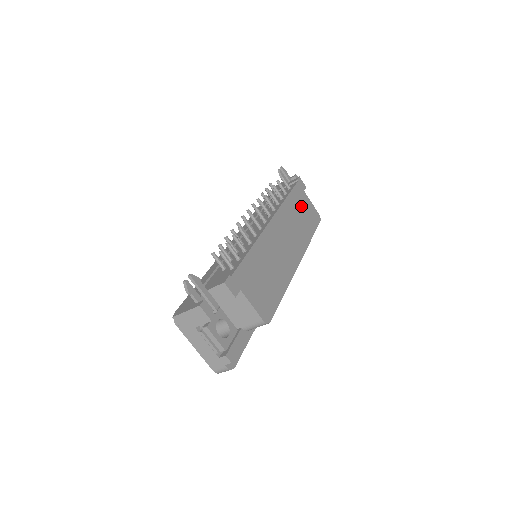
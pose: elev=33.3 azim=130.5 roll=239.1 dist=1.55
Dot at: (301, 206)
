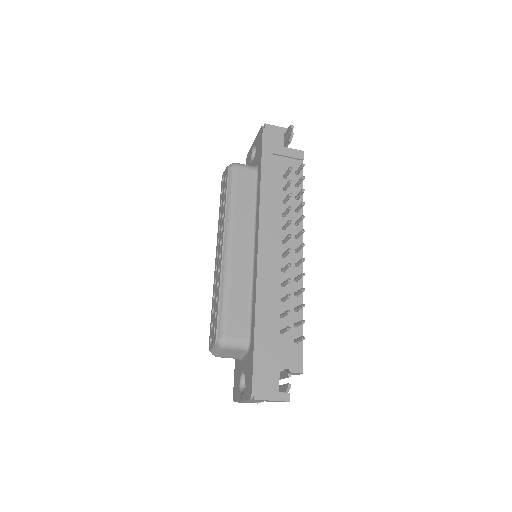
Dot at: occluded
